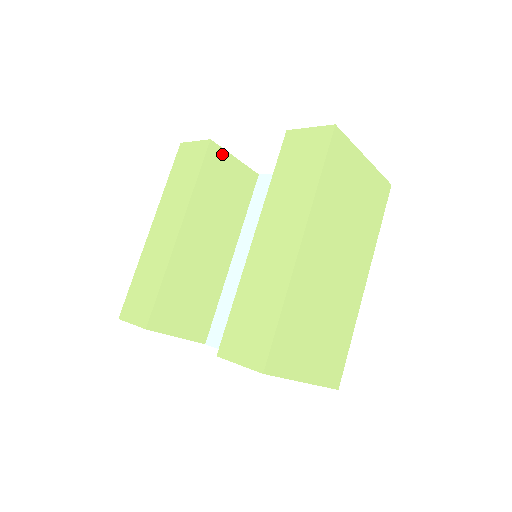
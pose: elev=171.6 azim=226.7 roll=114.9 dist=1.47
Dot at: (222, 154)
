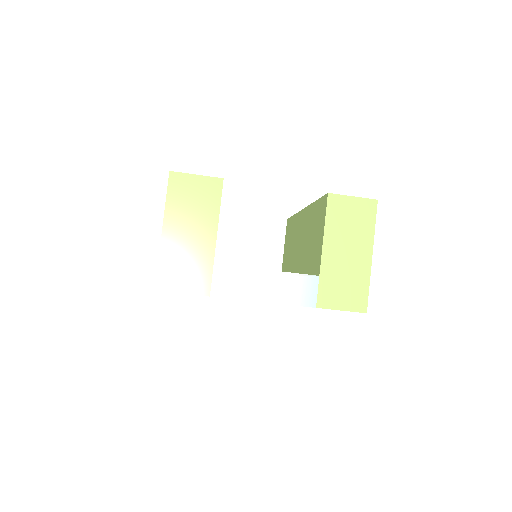
Dot at: occluded
